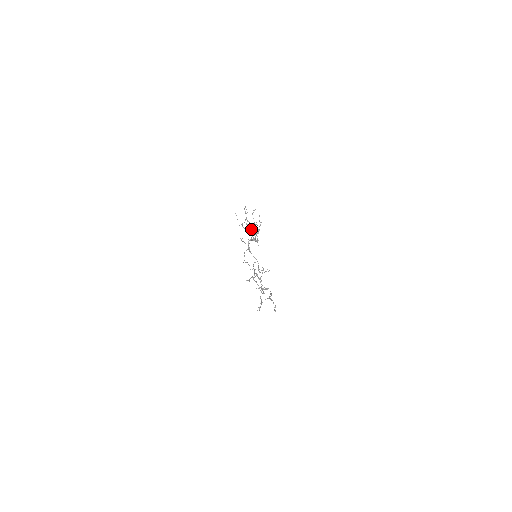
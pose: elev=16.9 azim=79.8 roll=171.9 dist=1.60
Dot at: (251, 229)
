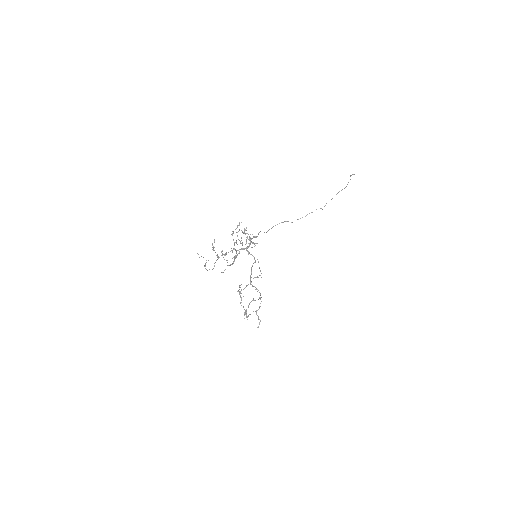
Dot at: (231, 250)
